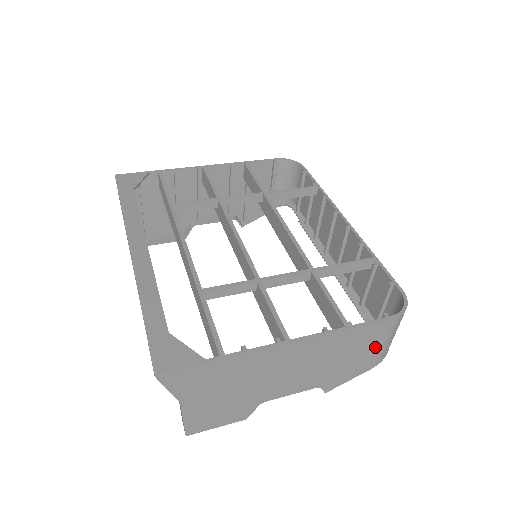
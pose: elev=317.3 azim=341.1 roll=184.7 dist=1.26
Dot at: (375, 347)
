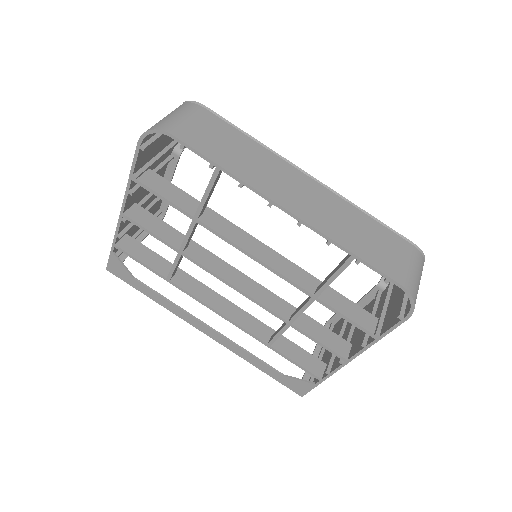
Dot at: occluded
